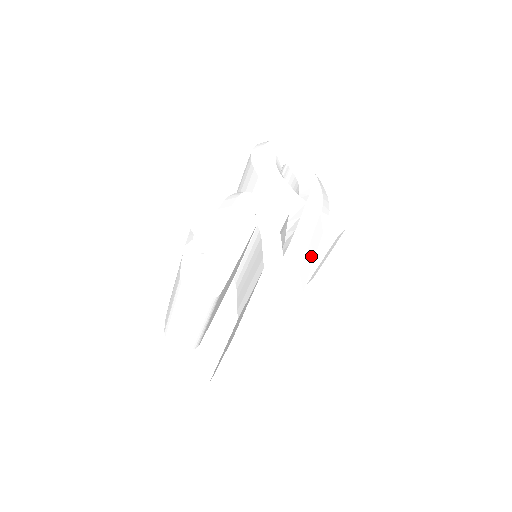
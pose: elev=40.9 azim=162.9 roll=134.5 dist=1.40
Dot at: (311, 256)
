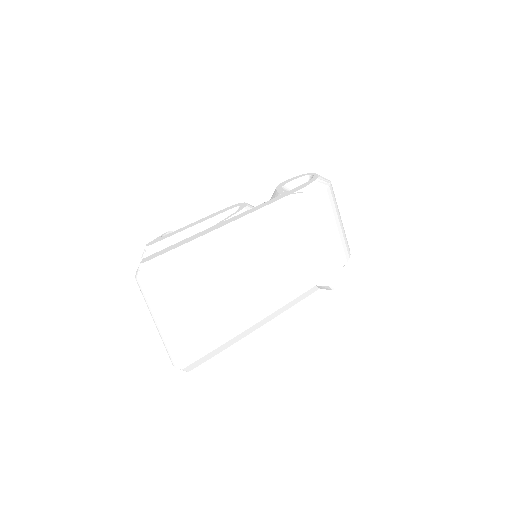
Dot at: (255, 220)
